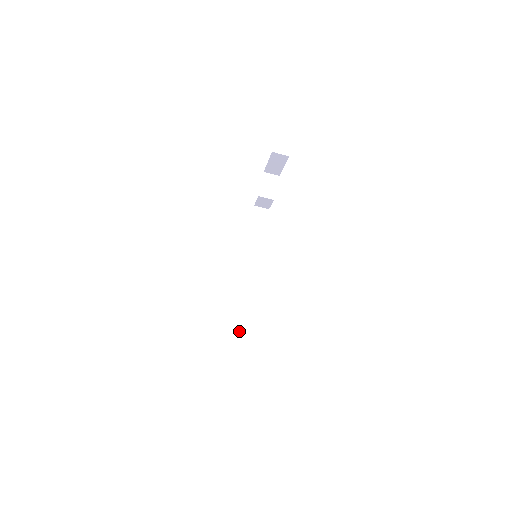
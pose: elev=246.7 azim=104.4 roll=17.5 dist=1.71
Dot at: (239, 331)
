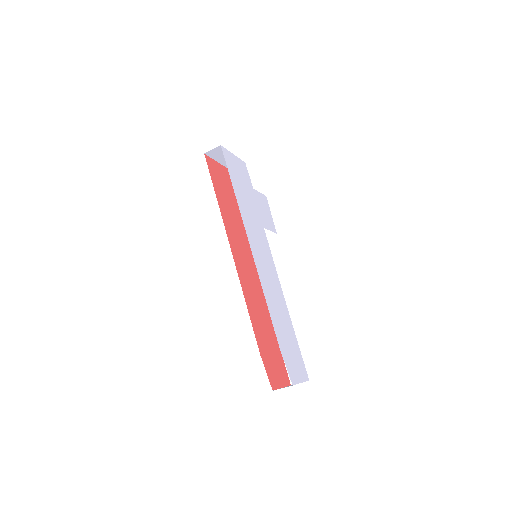
Dot at: occluded
